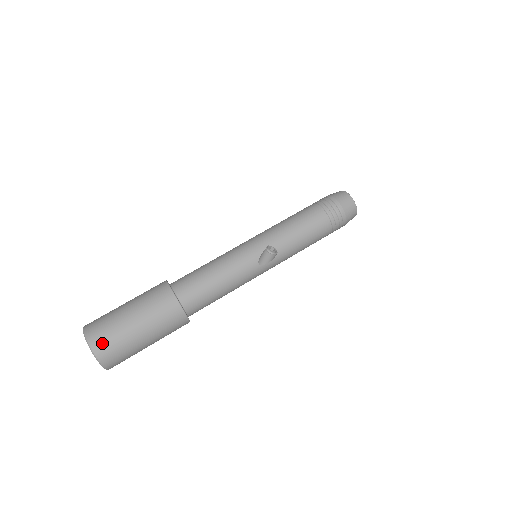
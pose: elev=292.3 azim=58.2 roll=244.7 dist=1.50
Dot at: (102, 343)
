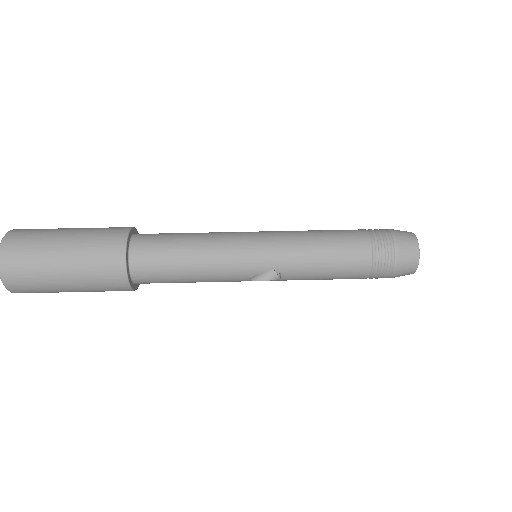
Dot at: (17, 282)
